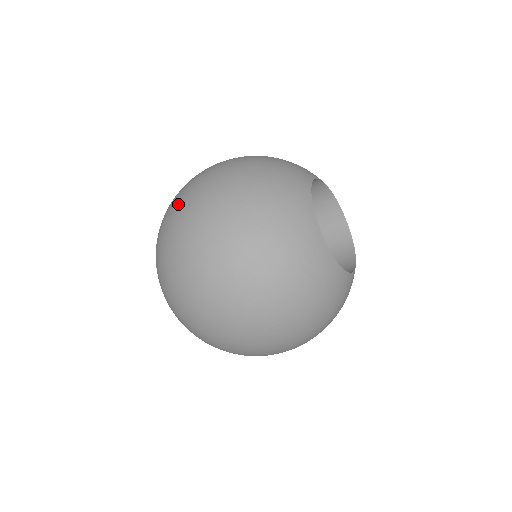
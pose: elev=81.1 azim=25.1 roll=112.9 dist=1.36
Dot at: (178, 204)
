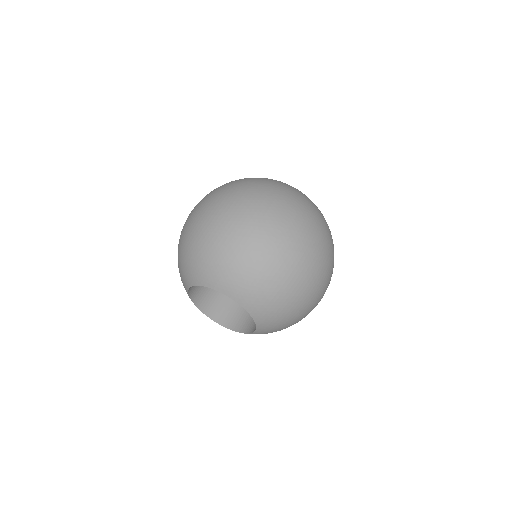
Dot at: (209, 210)
